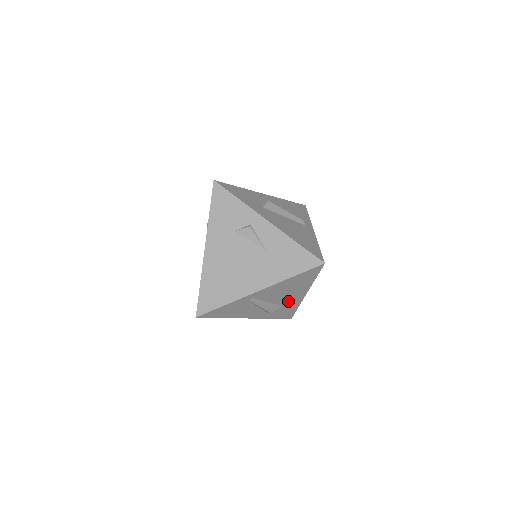
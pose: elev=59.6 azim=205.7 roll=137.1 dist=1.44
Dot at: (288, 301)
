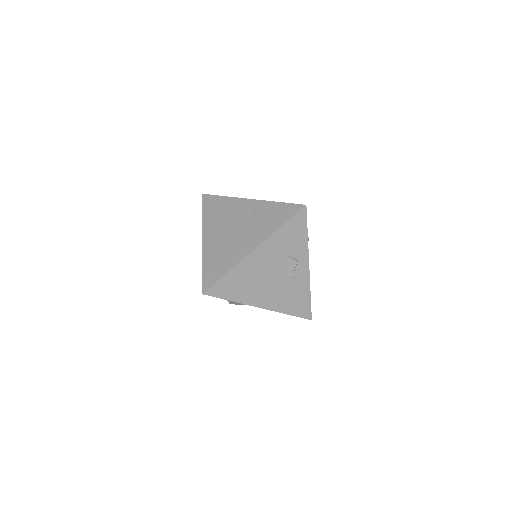
Dot at: occluded
